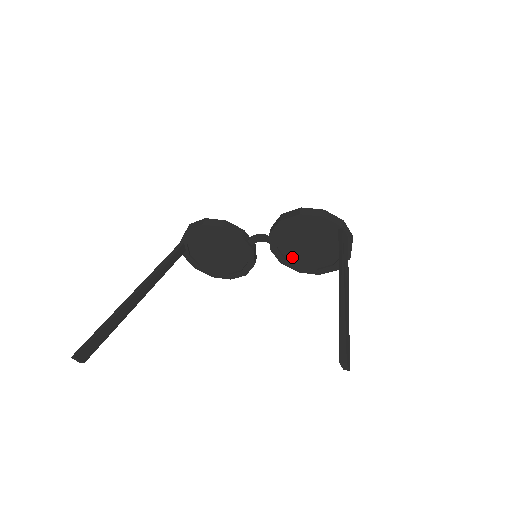
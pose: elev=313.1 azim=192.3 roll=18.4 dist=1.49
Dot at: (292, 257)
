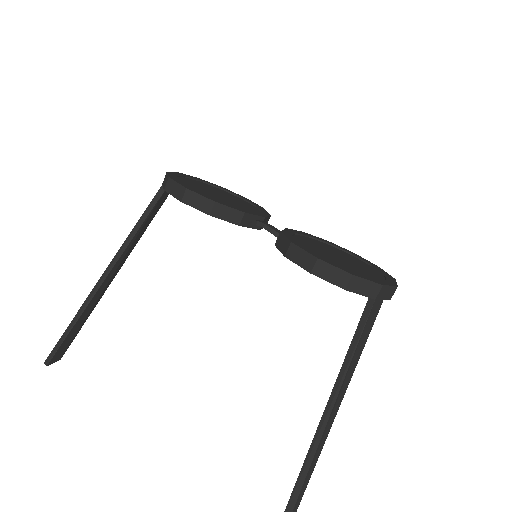
Dot at: occluded
